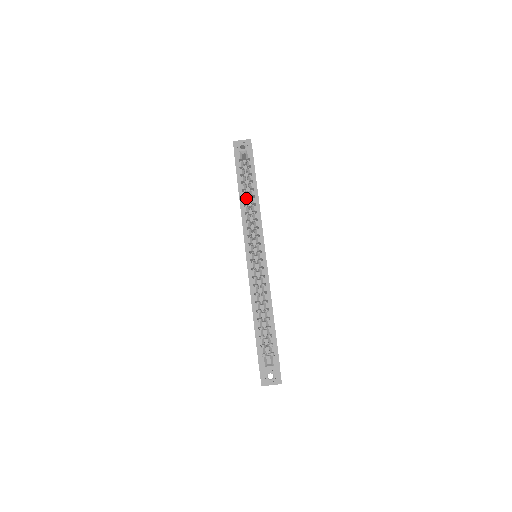
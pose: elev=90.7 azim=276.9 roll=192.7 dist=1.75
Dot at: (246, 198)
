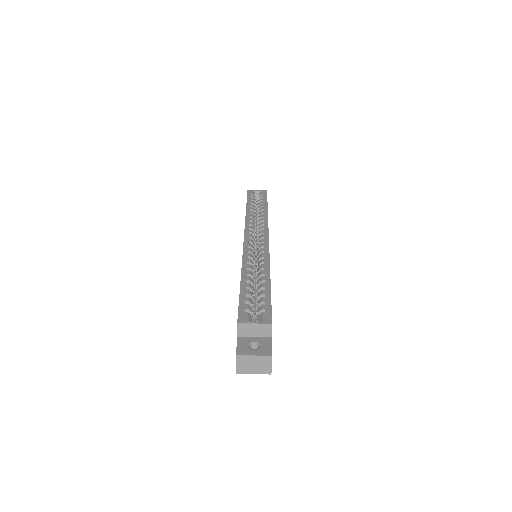
Dot at: occluded
